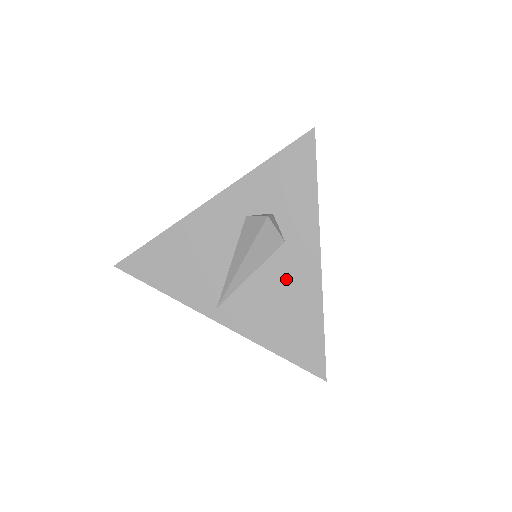
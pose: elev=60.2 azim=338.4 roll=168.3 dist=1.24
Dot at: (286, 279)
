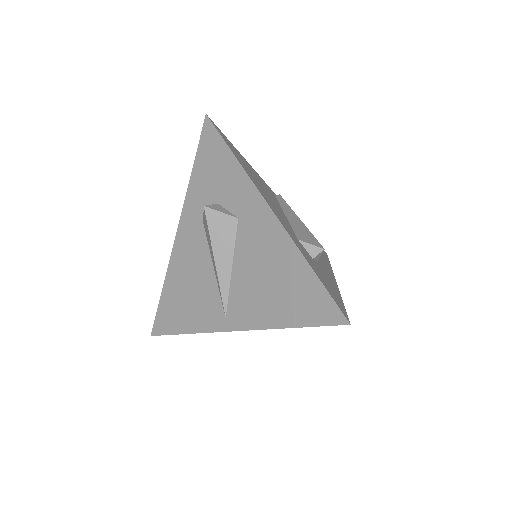
Dot at: (257, 249)
